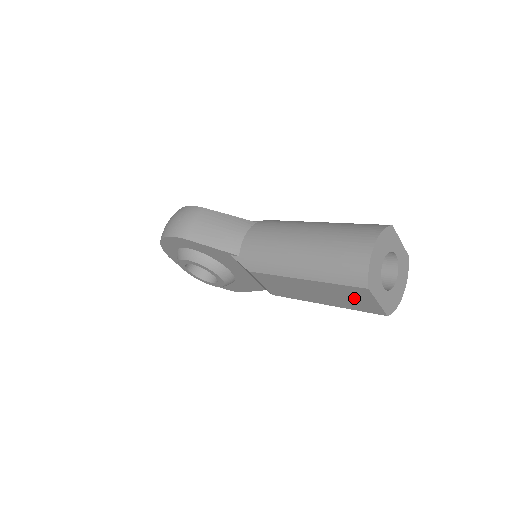
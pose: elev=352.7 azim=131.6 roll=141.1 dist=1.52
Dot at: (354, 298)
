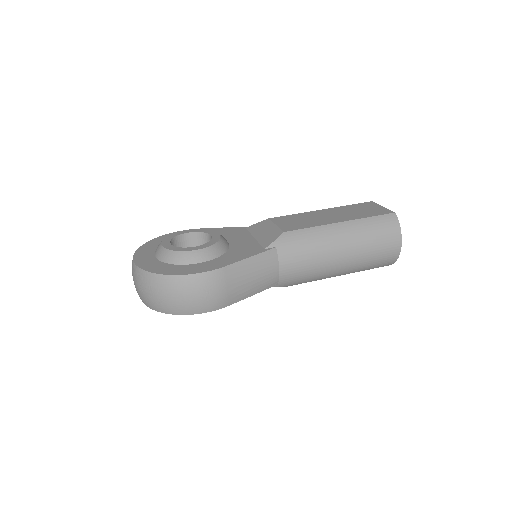
Dot at: occluded
